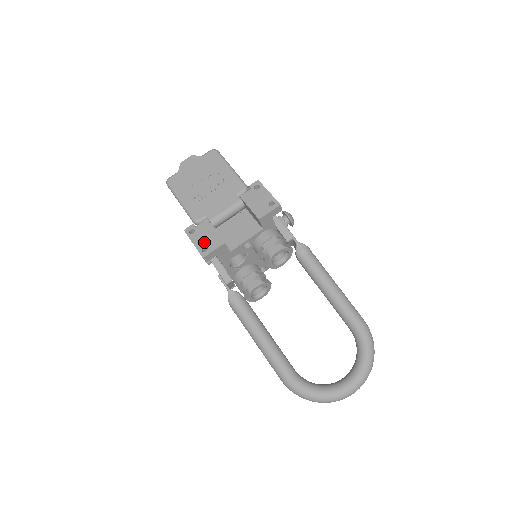
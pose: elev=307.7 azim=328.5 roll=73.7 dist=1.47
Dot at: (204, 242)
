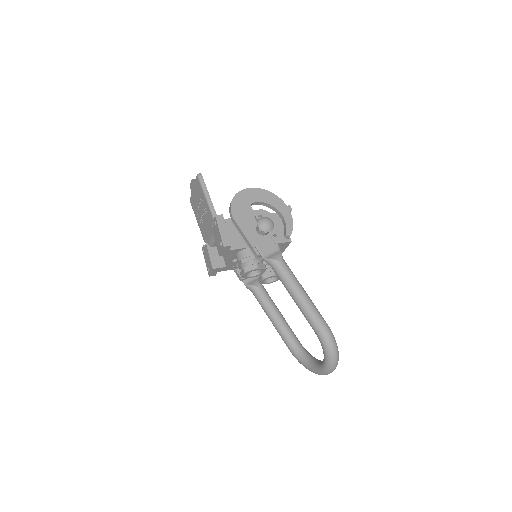
Dot at: (207, 264)
